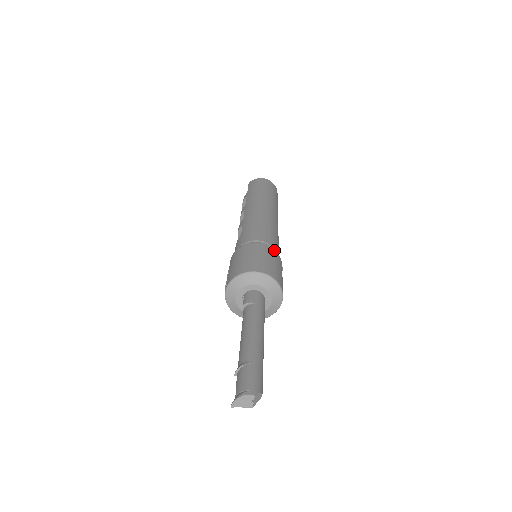
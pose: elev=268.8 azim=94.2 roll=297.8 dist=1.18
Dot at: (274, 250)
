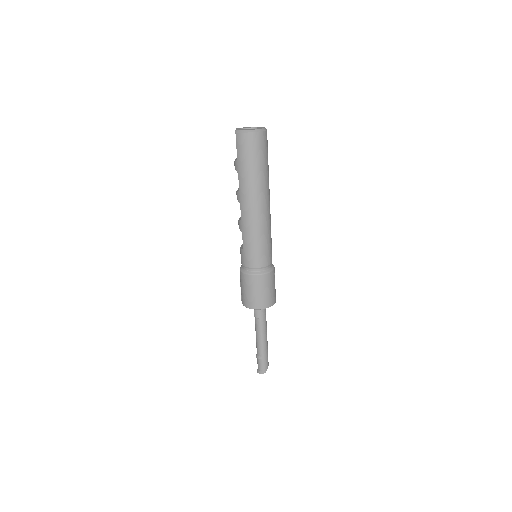
Dot at: (268, 275)
